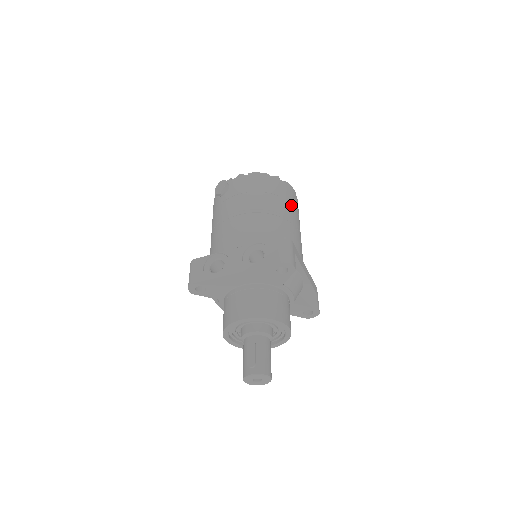
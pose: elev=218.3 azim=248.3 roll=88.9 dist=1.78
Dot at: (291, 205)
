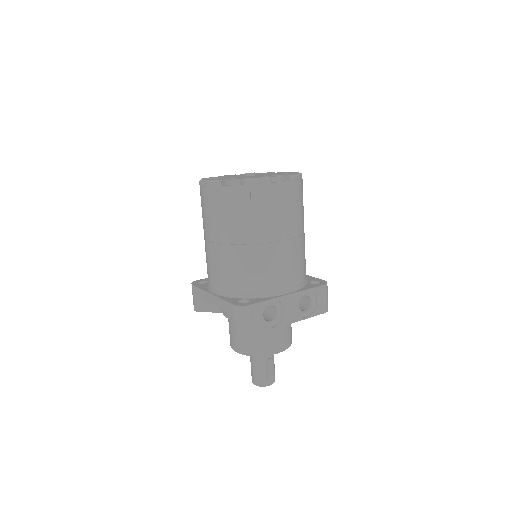
Dot at: occluded
